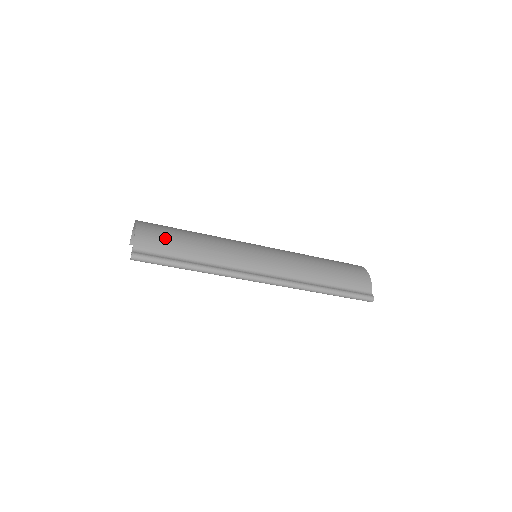
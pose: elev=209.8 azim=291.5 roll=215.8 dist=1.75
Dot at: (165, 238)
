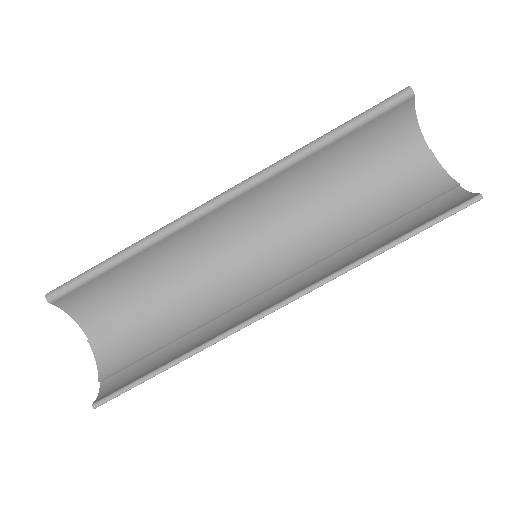
Dot at: (110, 298)
